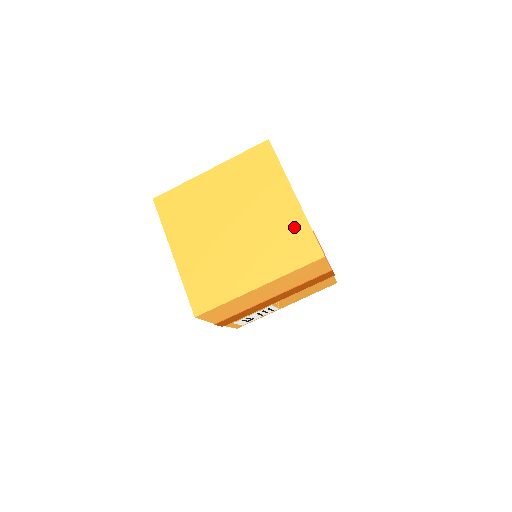
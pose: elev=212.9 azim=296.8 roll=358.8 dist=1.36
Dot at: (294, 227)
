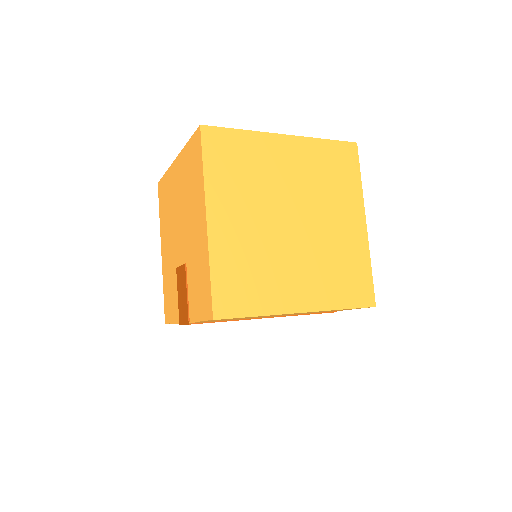
Dot at: (356, 258)
